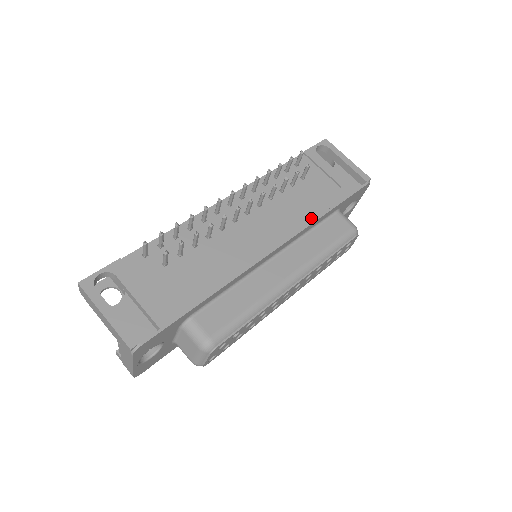
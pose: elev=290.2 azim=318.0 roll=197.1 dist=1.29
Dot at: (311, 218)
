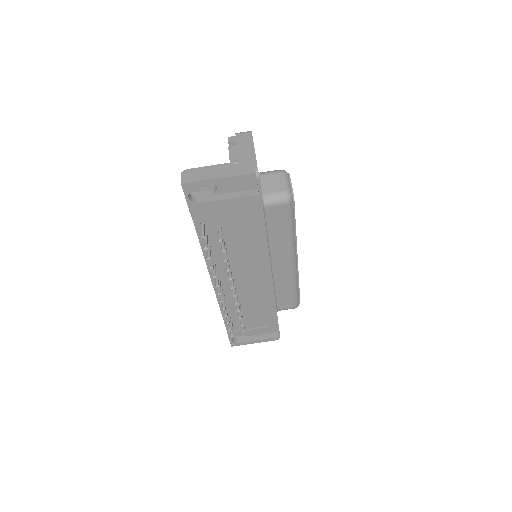
Dot at: (263, 244)
